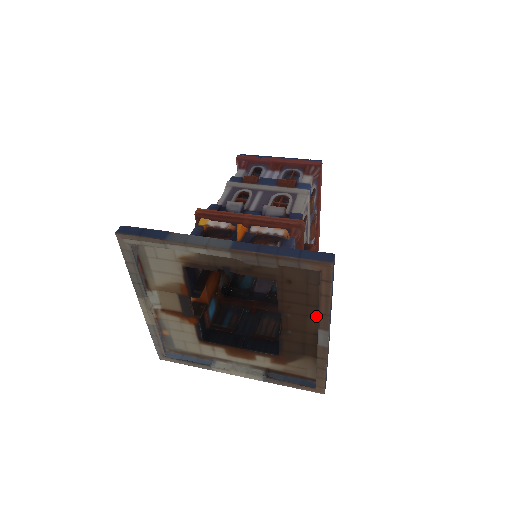
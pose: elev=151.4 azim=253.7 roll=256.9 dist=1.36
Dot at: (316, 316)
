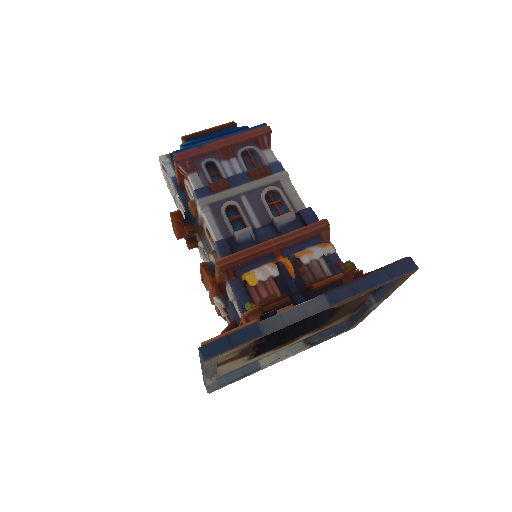
Dot at: (370, 294)
